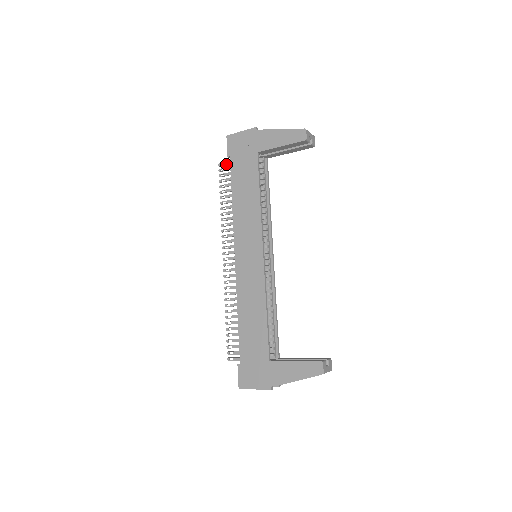
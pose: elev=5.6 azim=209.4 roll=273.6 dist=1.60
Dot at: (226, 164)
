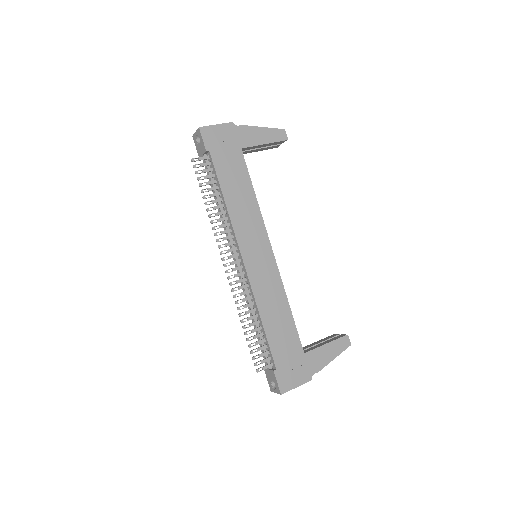
Dot at: (202, 159)
